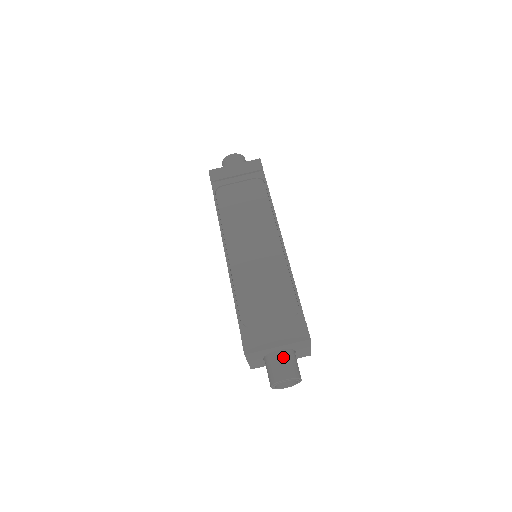
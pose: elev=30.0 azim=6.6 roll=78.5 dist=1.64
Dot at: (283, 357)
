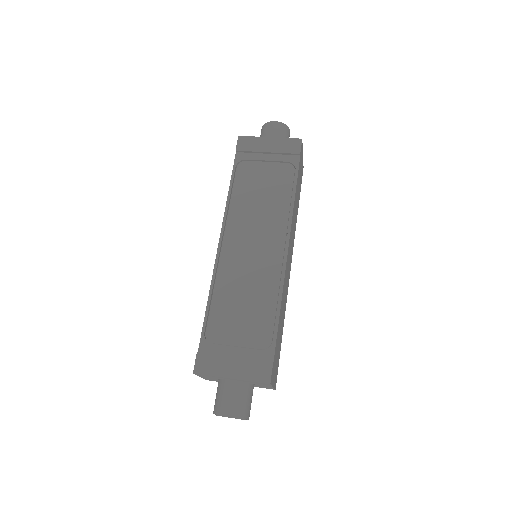
Dot at: (235, 390)
